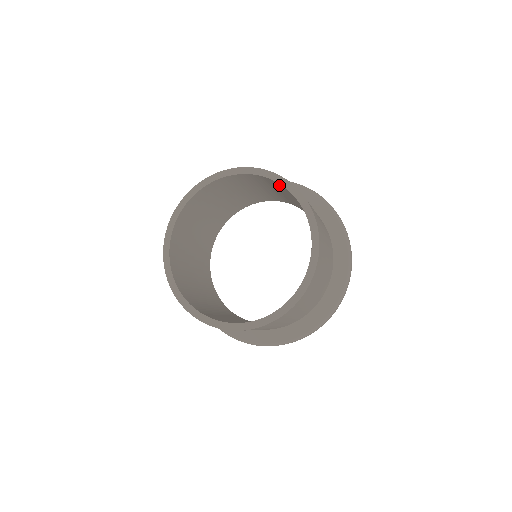
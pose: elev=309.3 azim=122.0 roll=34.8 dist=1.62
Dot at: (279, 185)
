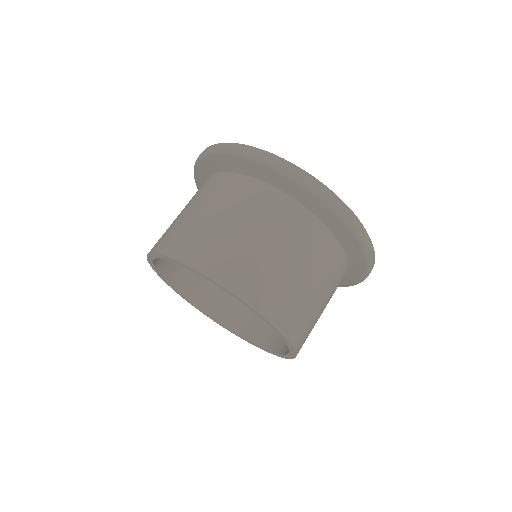
Dot at: occluded
